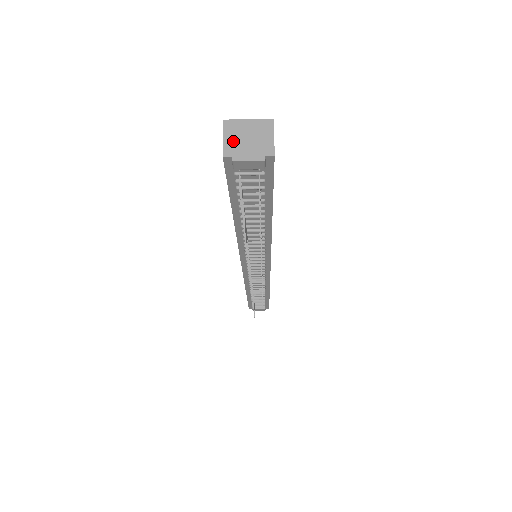
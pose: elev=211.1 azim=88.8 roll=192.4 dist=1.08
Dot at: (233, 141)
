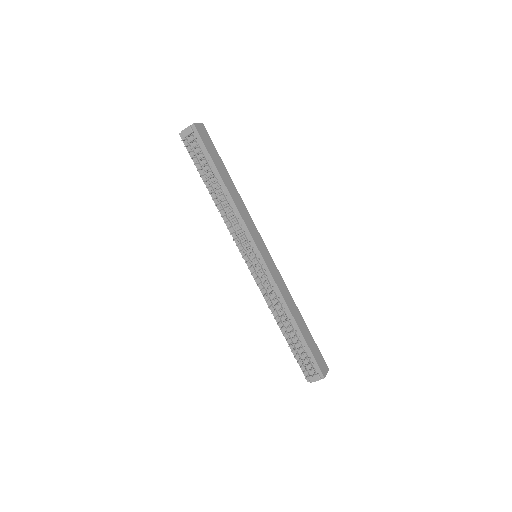
Dot at: occluded
